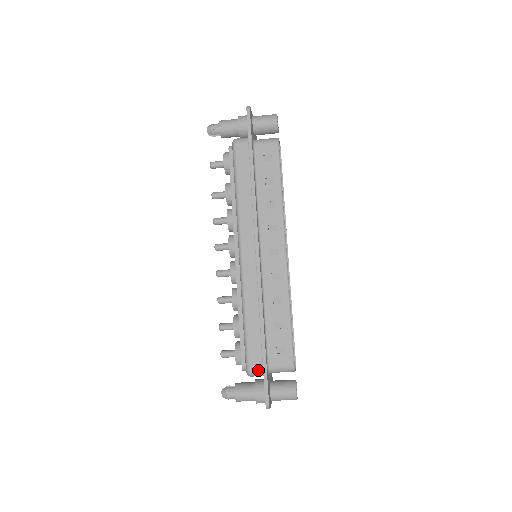
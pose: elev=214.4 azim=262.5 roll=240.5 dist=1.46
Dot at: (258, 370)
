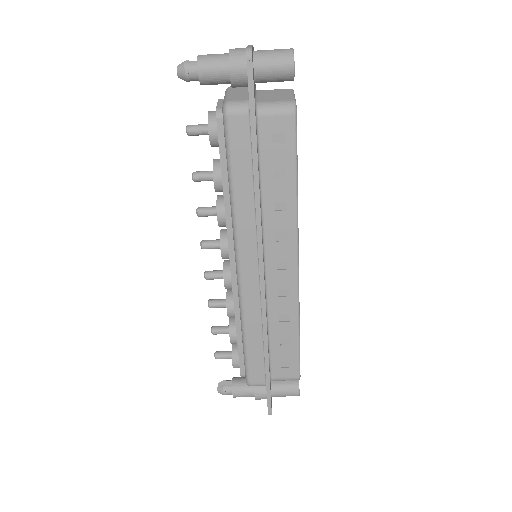
Dot at: (260, 384)
